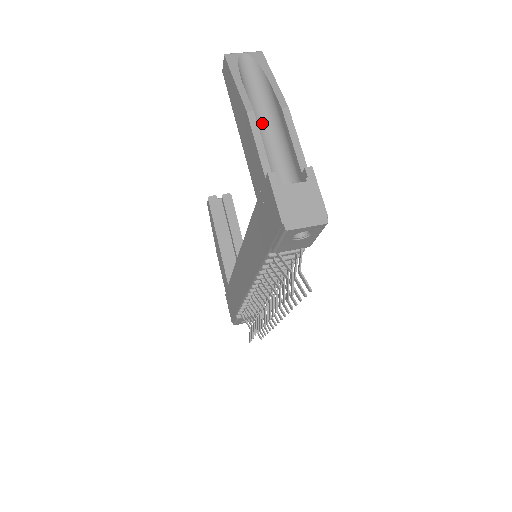
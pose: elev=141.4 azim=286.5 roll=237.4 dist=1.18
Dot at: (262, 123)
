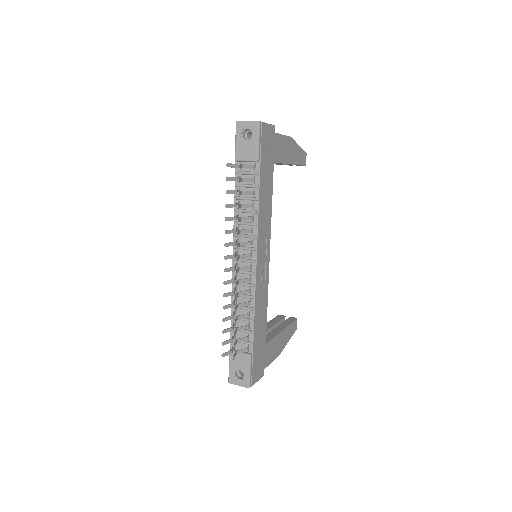
Dot at: occluded
